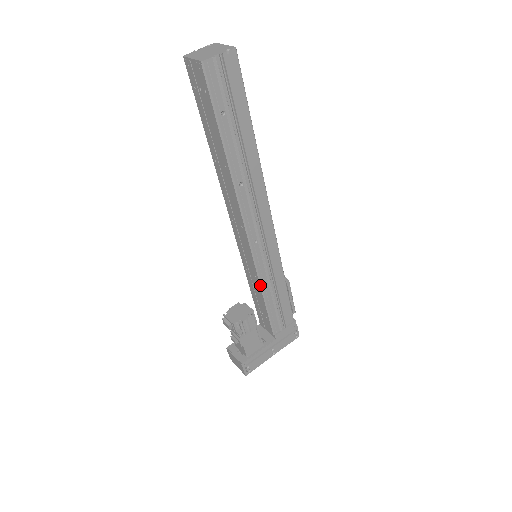
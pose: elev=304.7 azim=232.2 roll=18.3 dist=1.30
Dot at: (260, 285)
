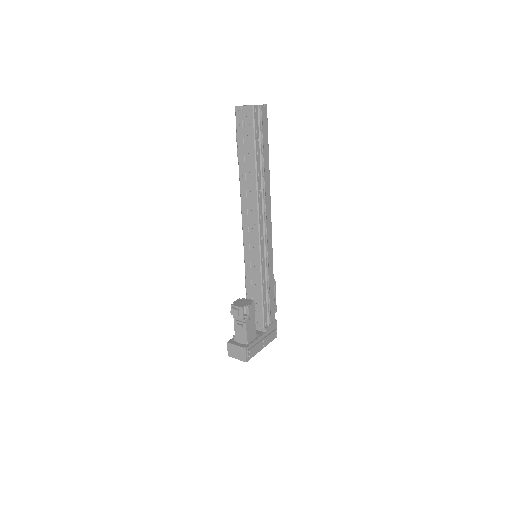
Dot at: (261, 276)
